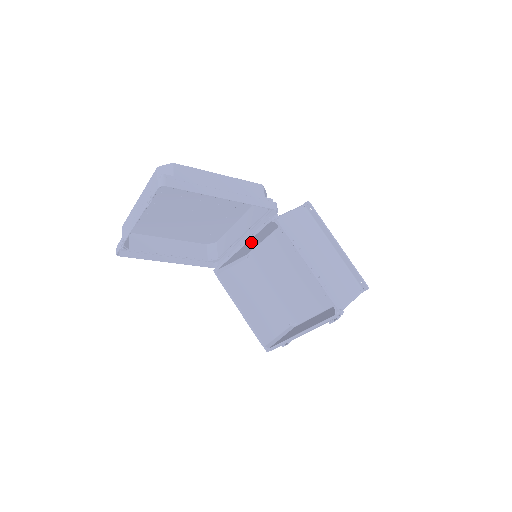
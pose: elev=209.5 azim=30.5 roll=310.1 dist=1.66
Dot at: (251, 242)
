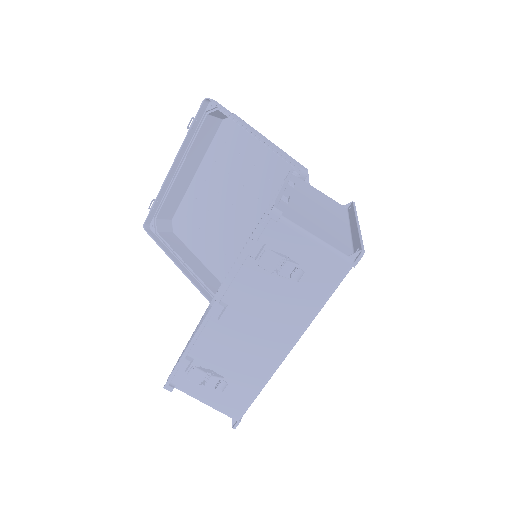
Dot at: occluded
